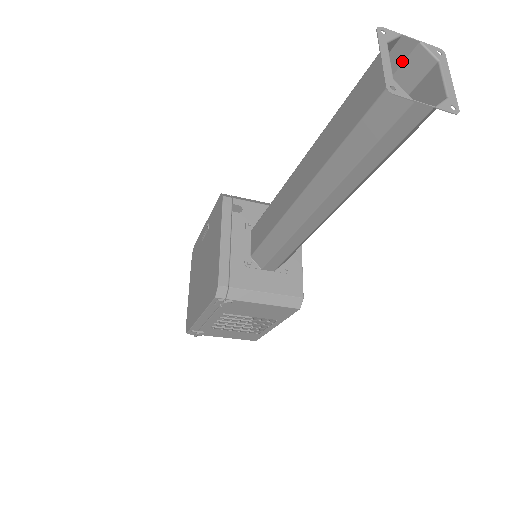
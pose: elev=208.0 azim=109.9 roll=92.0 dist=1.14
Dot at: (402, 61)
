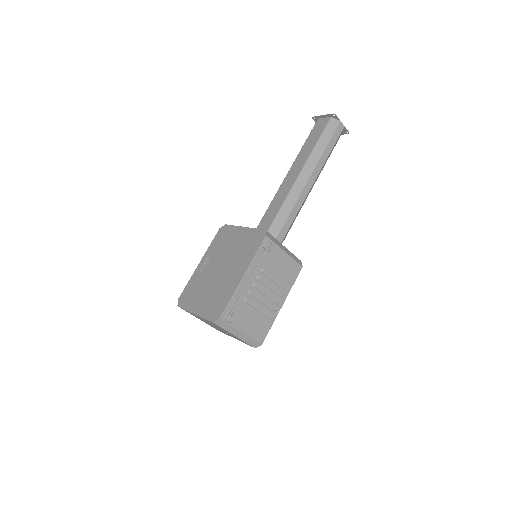
Dot at: occluded
